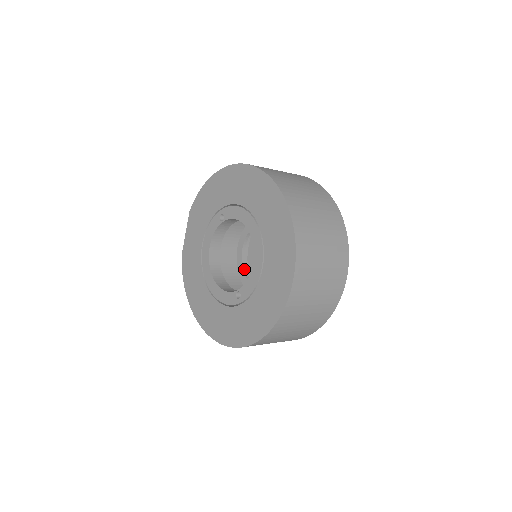
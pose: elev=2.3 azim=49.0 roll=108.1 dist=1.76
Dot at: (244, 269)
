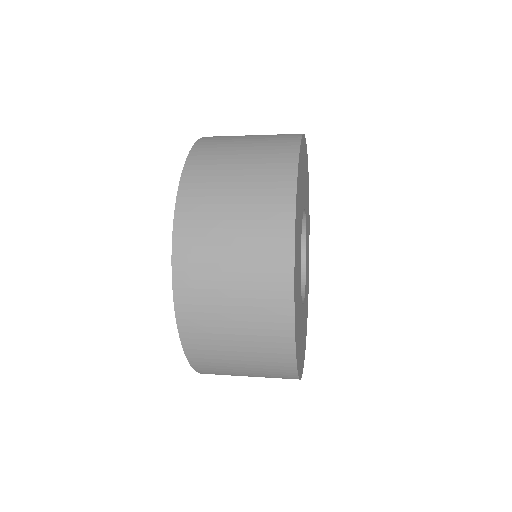
Dot at: occluded
